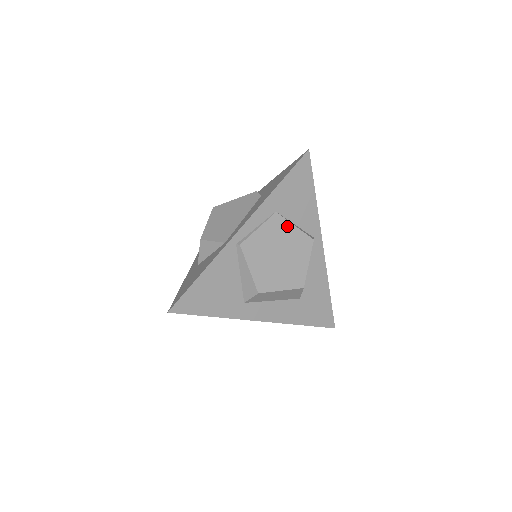
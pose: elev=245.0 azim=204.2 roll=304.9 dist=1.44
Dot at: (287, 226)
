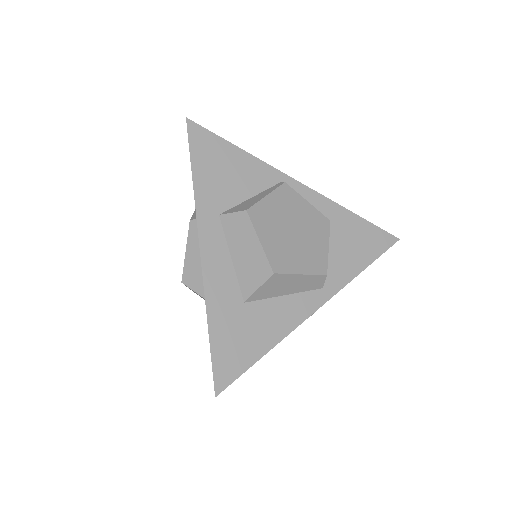
Dot at: (324, 237)
